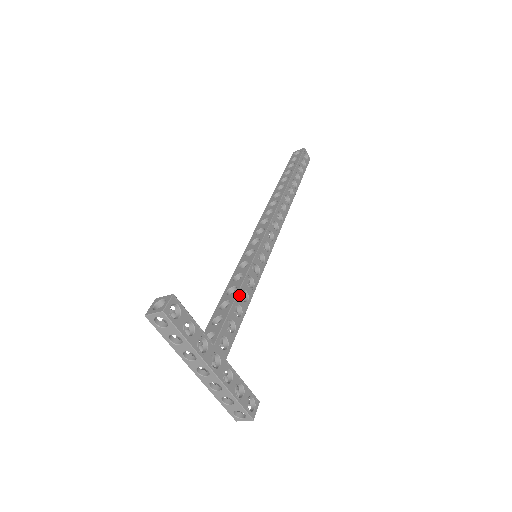
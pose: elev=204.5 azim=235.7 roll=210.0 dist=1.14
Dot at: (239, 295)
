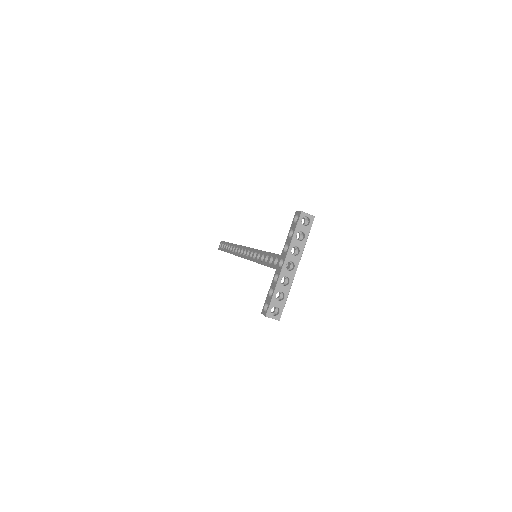
Dot at: occluded
